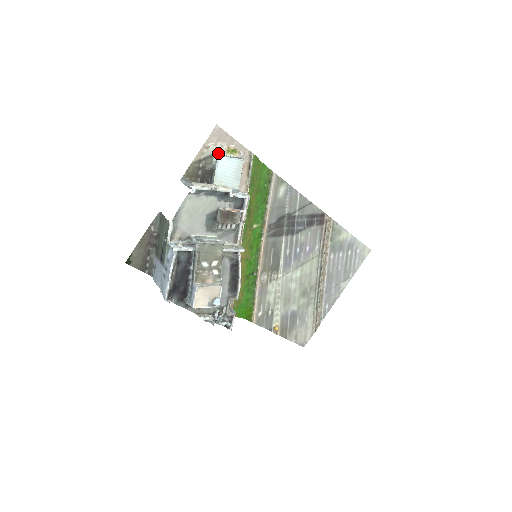
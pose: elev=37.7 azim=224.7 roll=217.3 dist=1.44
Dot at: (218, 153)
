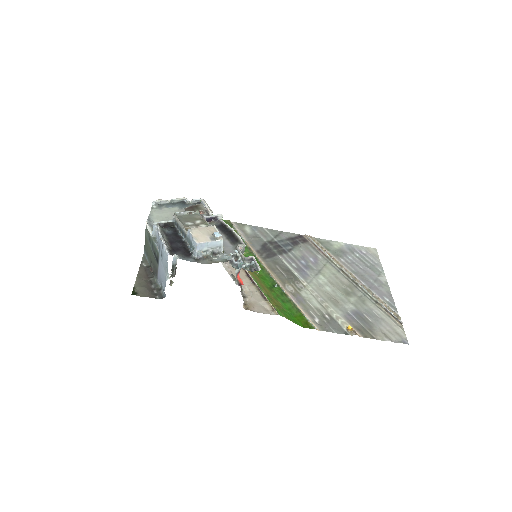
Dot at: occluded
